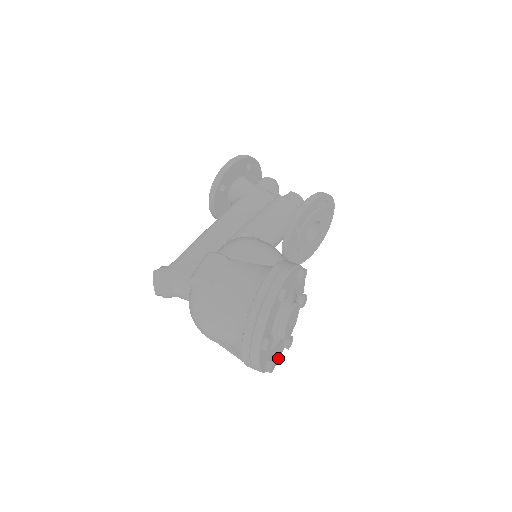
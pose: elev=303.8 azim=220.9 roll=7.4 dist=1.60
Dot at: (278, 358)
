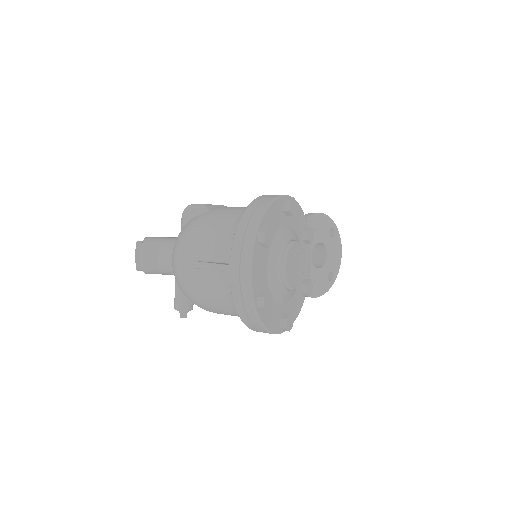
Dot at: (272, 330)
